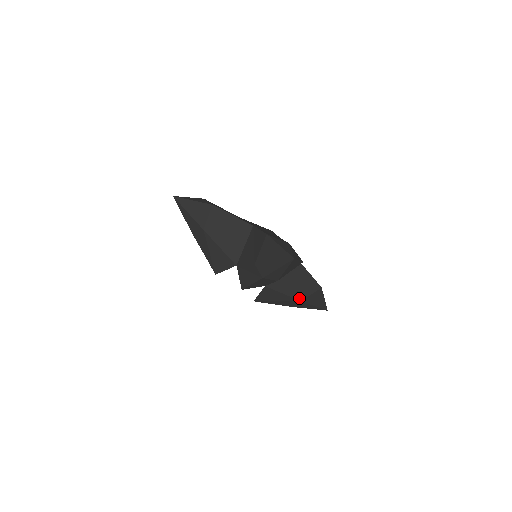
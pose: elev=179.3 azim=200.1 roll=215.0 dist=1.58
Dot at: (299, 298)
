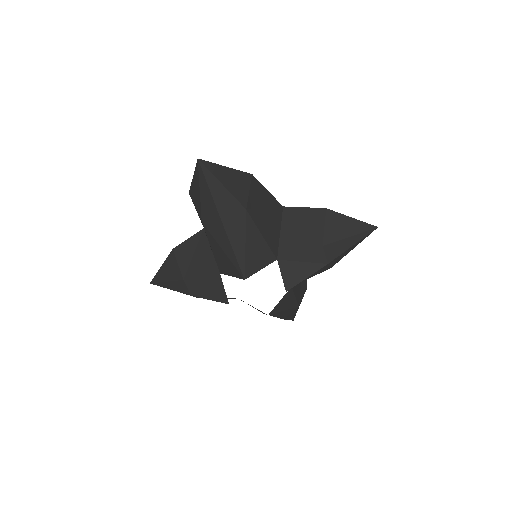
Dot at: (298, 302)
